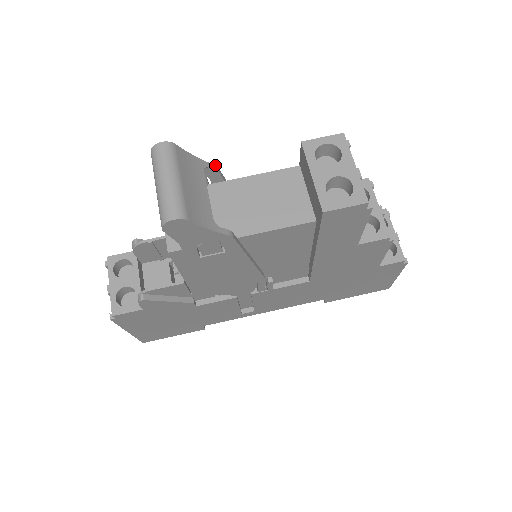
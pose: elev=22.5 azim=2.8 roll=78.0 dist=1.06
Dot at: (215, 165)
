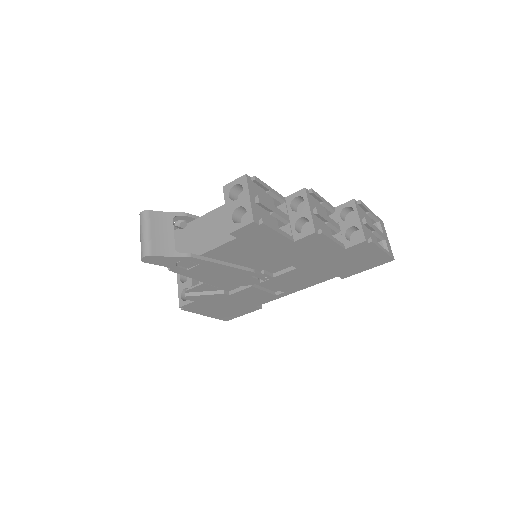
Dot at: (184, 212)
